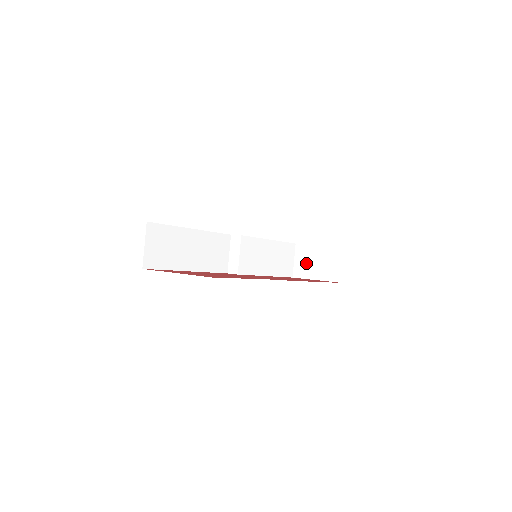
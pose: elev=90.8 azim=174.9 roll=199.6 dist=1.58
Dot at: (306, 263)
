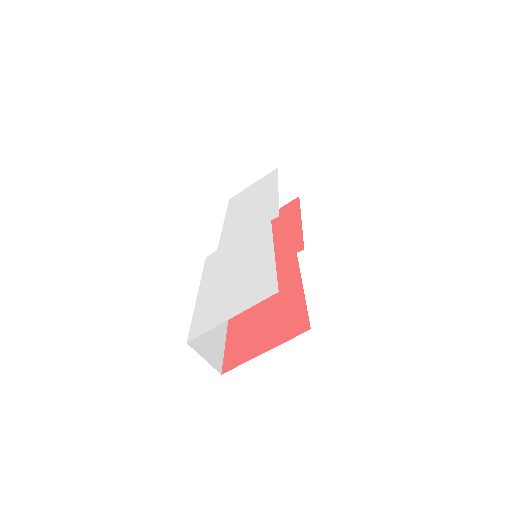
Dot at: occluded
